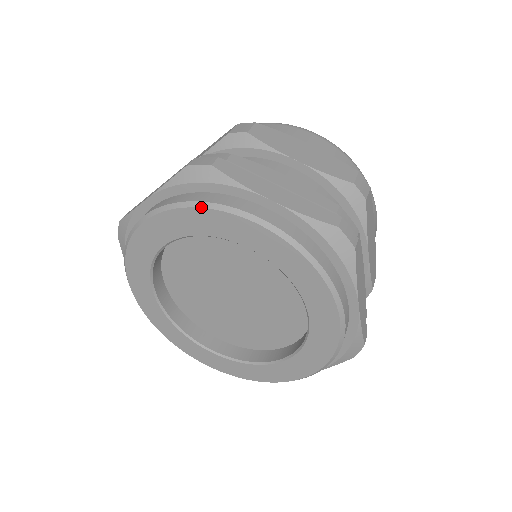
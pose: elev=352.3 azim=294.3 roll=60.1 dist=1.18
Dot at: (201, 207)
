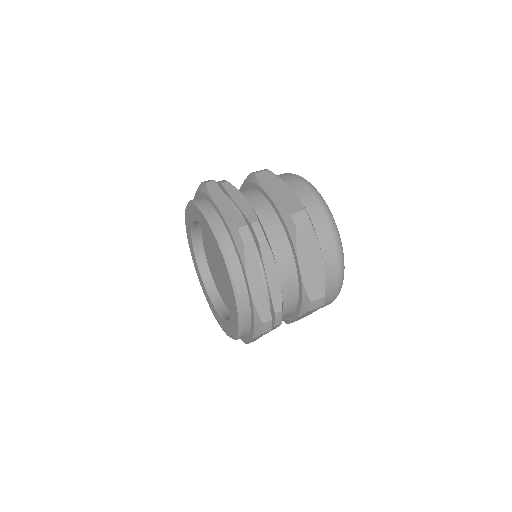
Dot at: (193, 203)
